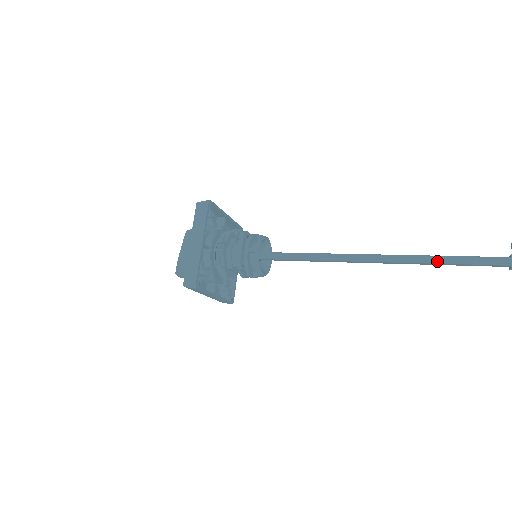
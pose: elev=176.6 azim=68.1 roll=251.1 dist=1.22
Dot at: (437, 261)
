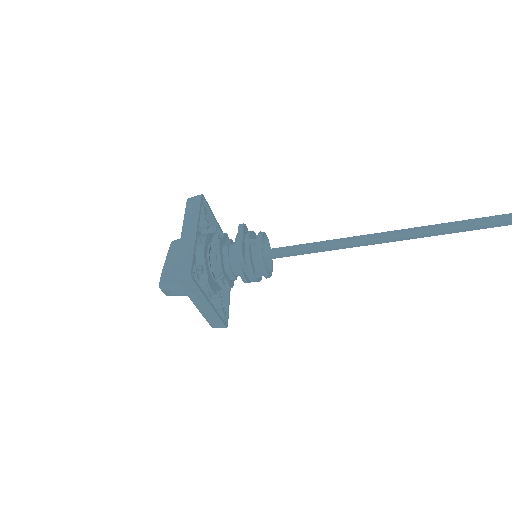
Dot at: (463, 225)
